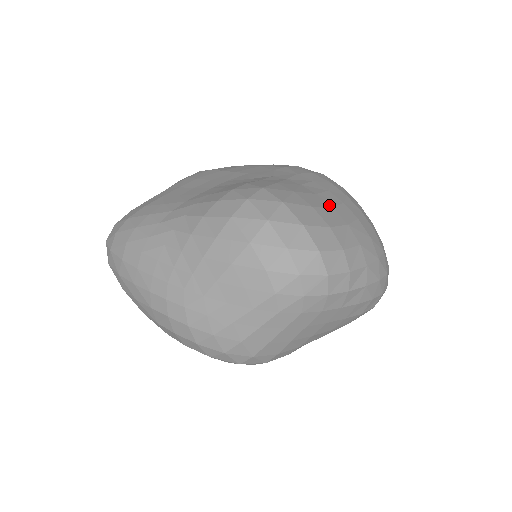
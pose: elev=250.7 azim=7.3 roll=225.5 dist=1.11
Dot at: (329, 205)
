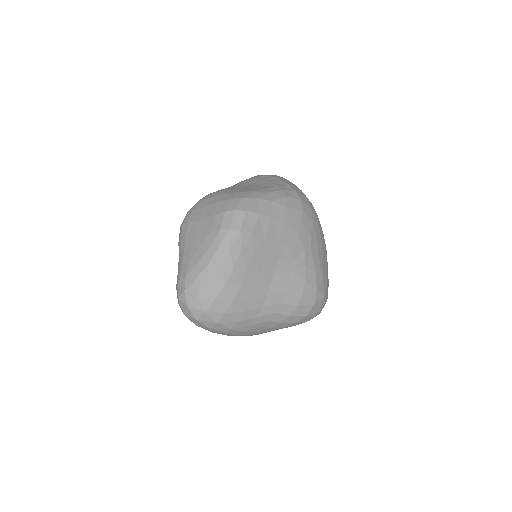
Dot at: (326, 264)
